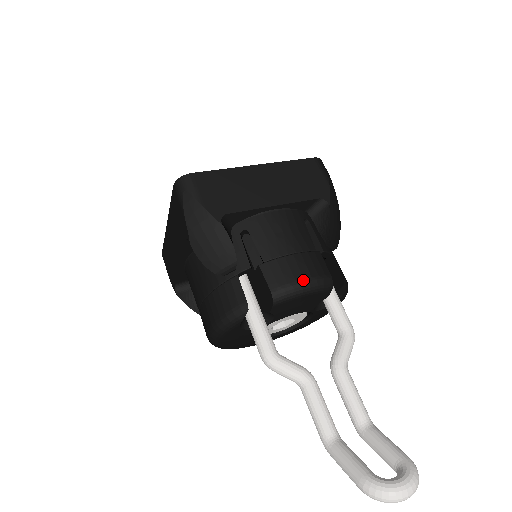
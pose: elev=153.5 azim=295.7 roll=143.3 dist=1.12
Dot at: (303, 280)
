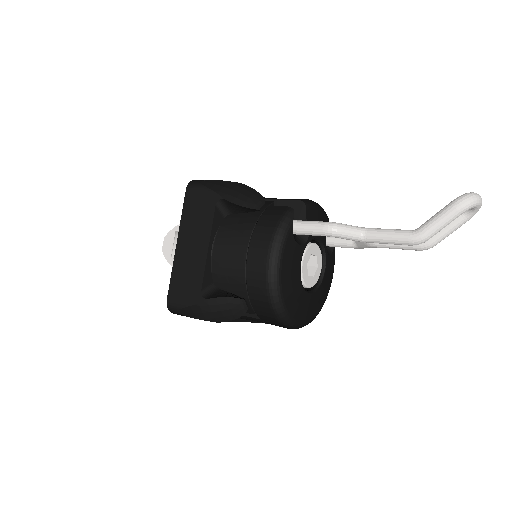
Dot at: occluded
